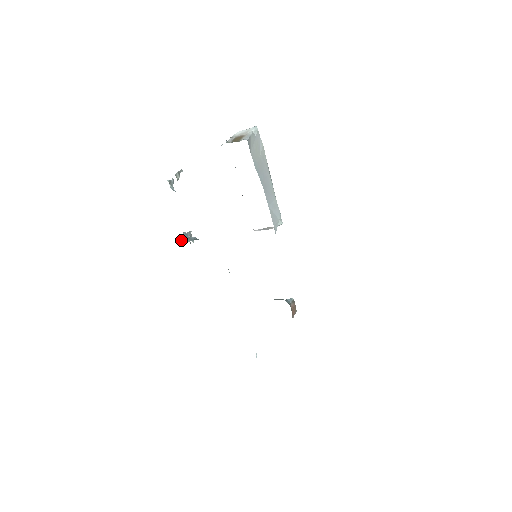
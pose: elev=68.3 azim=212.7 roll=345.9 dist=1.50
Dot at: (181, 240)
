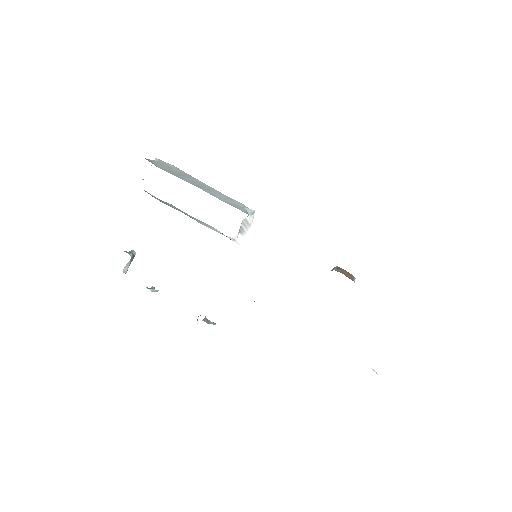
Dot at: occluded
